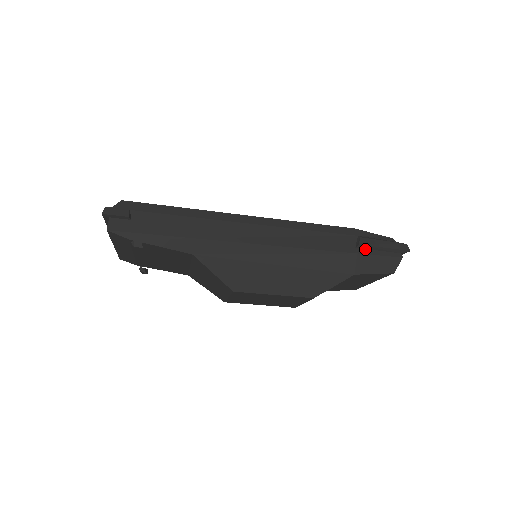
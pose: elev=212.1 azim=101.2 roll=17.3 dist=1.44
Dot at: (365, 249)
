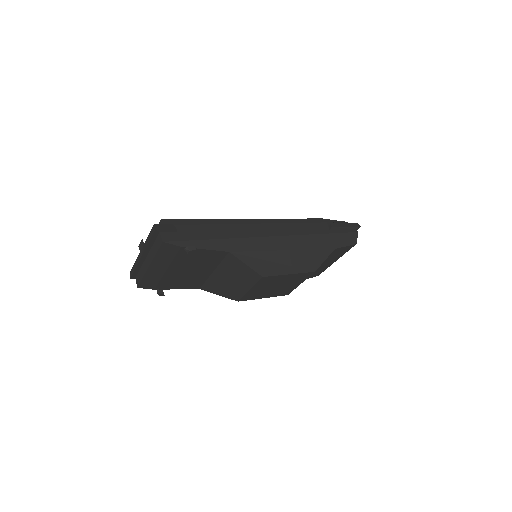
Dot at: (335, 230)
